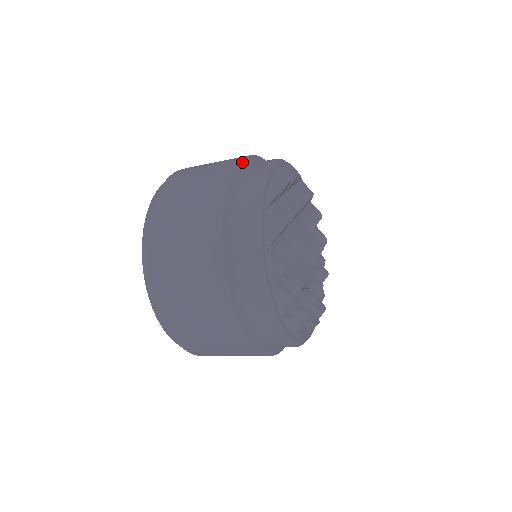
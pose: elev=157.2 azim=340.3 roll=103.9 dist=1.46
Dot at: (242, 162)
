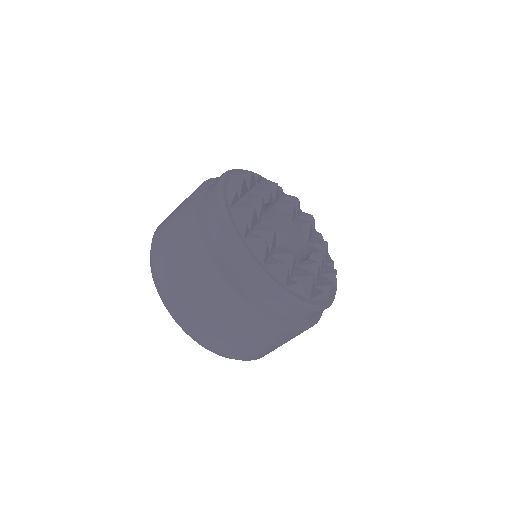
Dot at: (202, 186)
